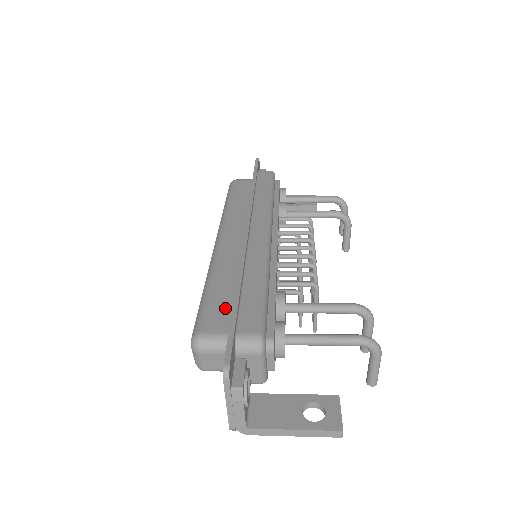
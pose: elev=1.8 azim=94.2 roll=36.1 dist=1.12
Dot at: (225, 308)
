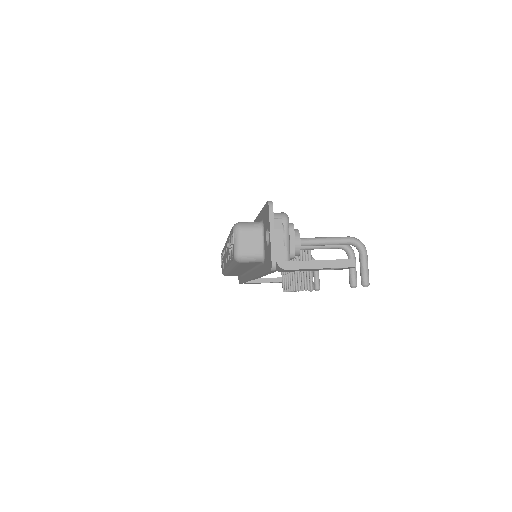
Dot at: occluded
